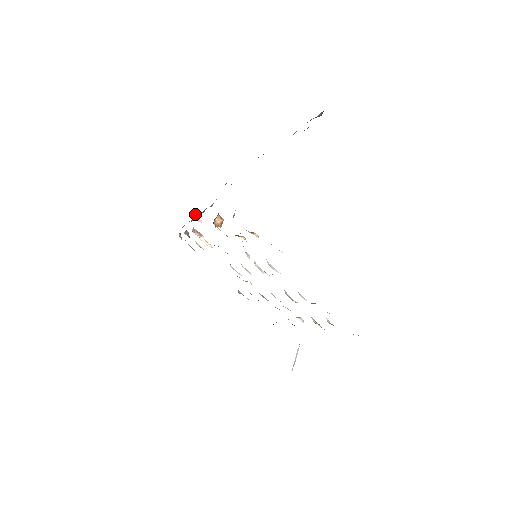
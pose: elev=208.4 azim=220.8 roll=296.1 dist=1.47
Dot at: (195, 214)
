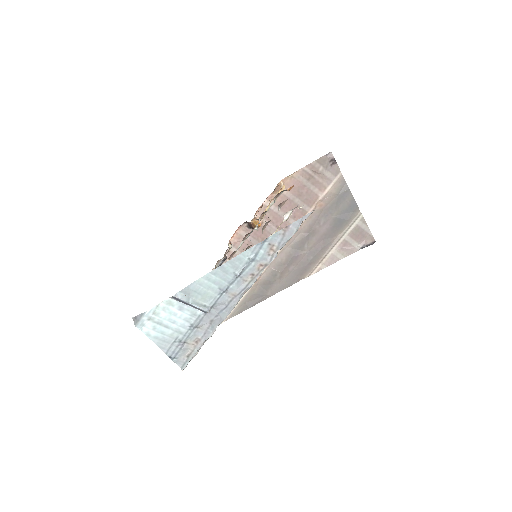
Dot at: occluded
